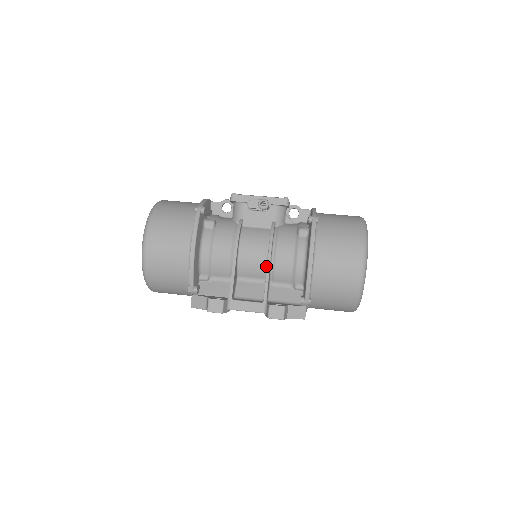
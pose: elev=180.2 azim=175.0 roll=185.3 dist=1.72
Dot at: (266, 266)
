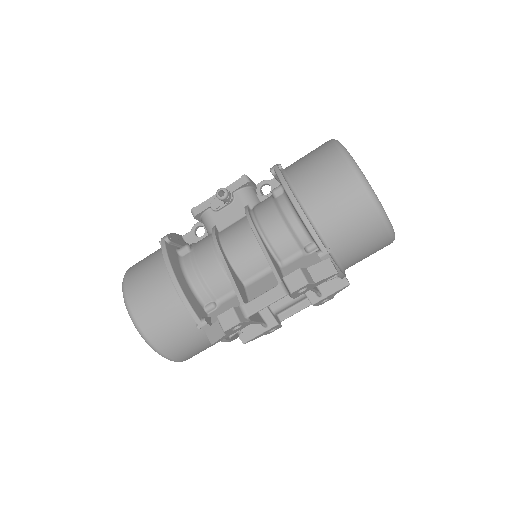
Dot at: occluded
